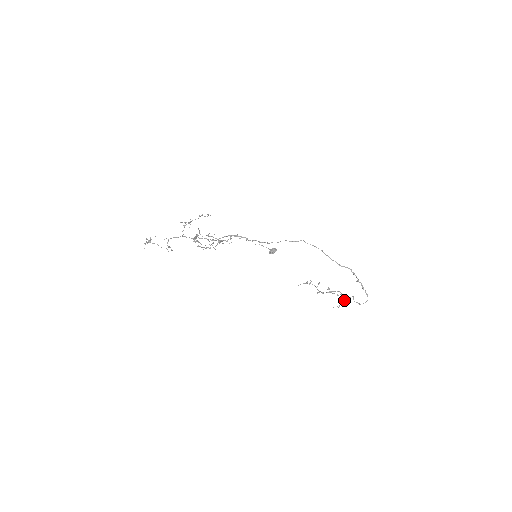
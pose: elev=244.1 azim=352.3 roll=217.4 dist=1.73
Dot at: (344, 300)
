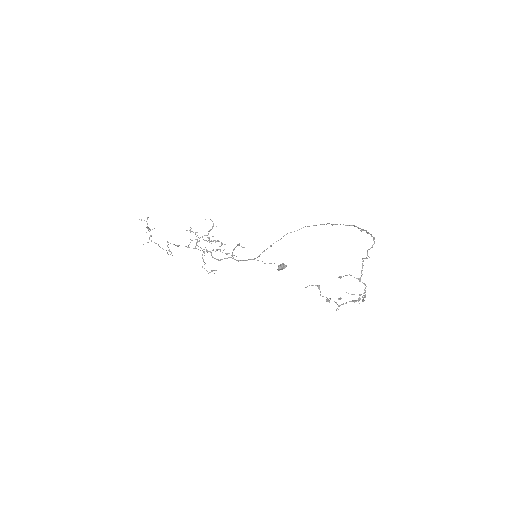
Dot at: (358, 278)
